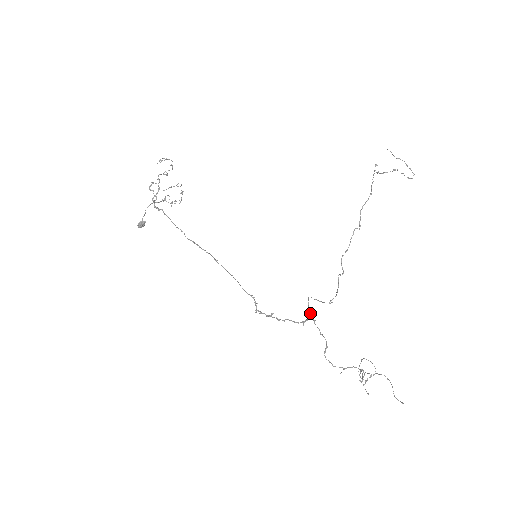
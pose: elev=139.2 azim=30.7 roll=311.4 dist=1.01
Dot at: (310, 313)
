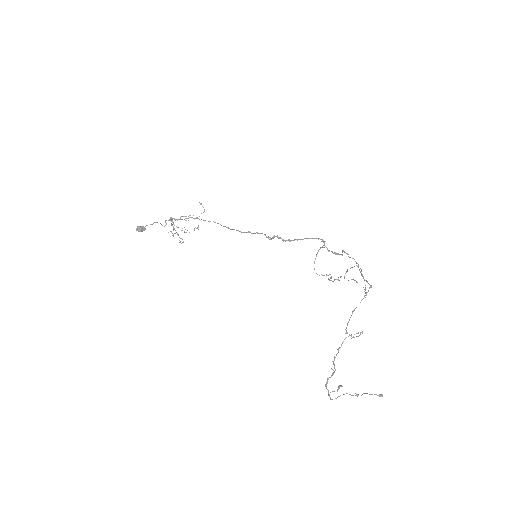
Dot at: occluded
